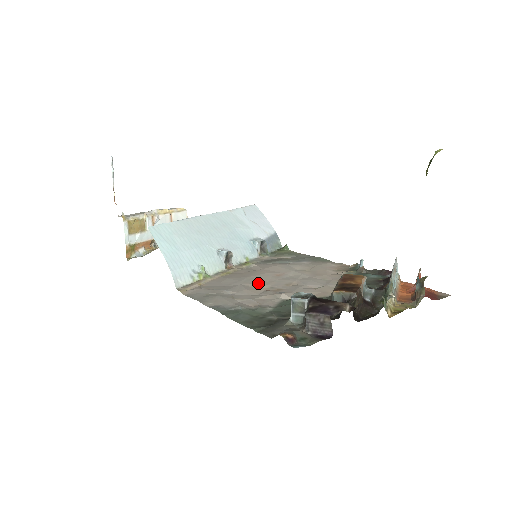
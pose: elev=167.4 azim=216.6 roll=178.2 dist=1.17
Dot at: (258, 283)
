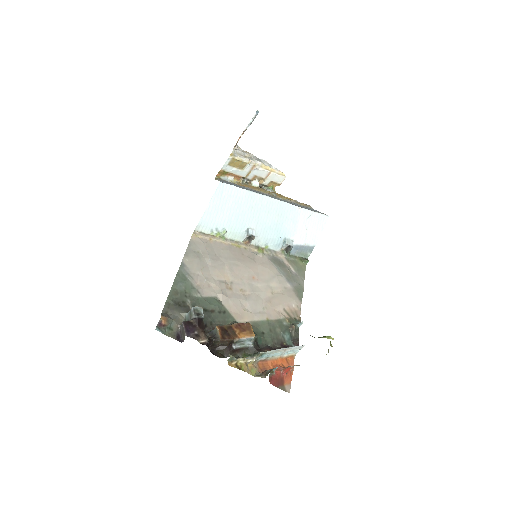
Dot at: (233, 272)
